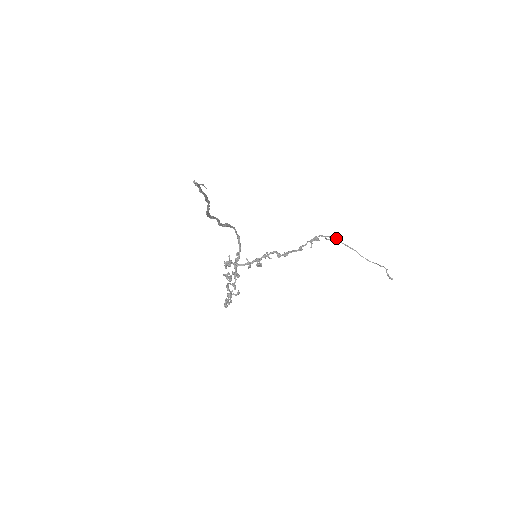
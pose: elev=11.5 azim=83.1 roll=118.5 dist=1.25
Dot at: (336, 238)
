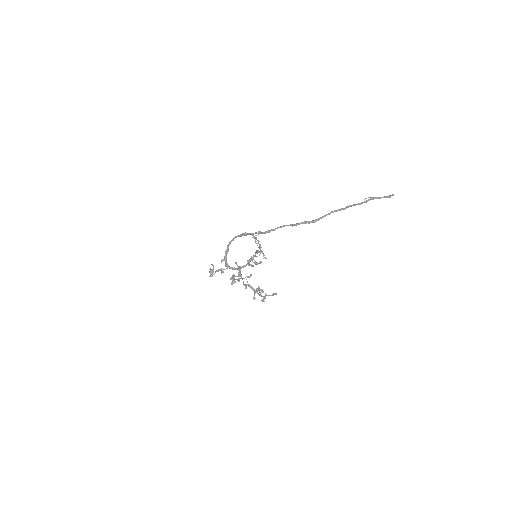
Dot at: occluded
